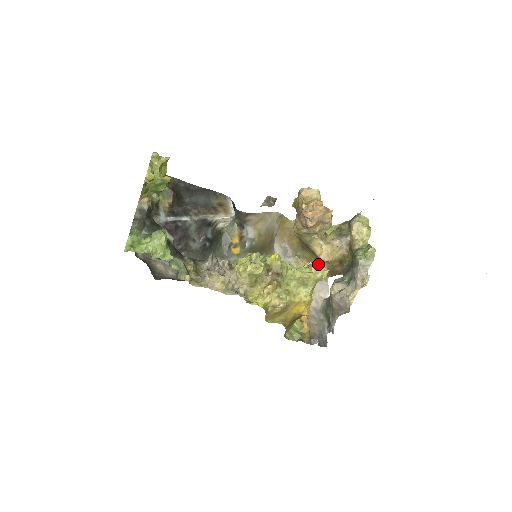
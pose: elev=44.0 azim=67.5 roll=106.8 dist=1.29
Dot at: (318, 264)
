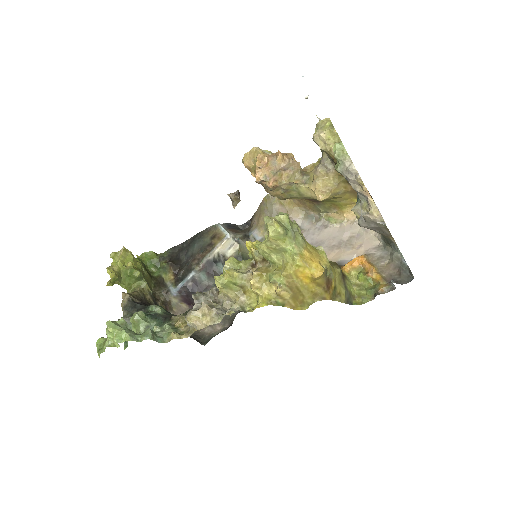
Dot at: (265, 222)
